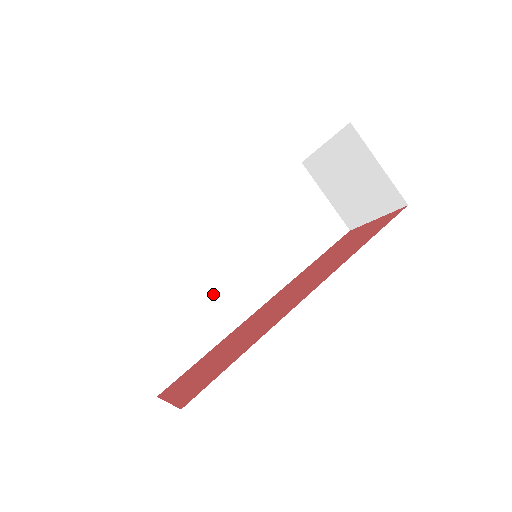
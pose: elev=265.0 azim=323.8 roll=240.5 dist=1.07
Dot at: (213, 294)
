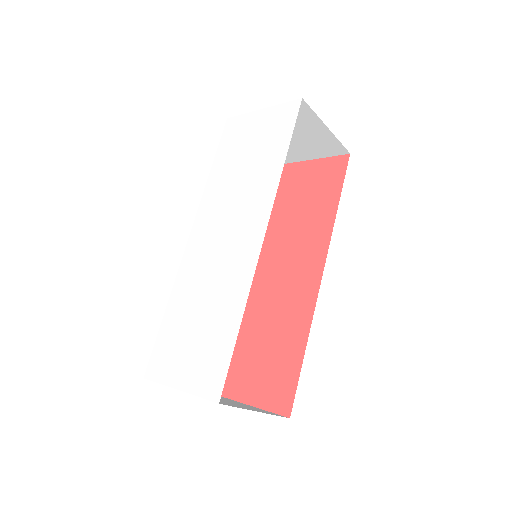
Dot at: occluded
